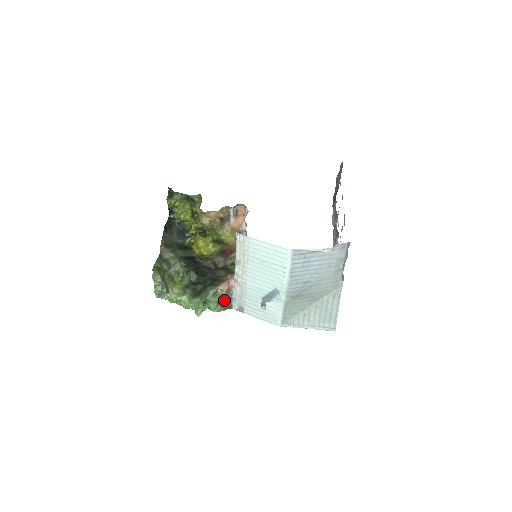
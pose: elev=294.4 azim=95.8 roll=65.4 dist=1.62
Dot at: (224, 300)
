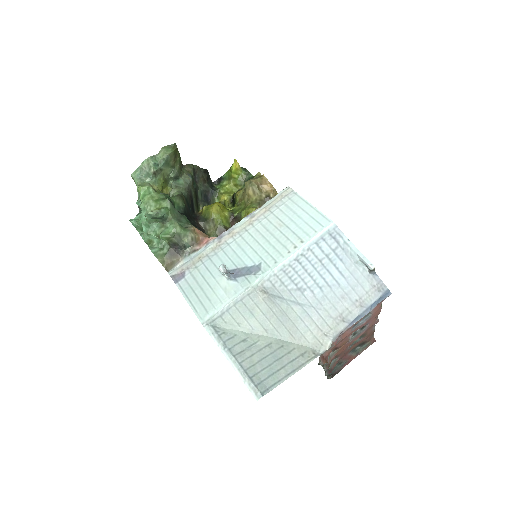
Dot at: (183, 242)
